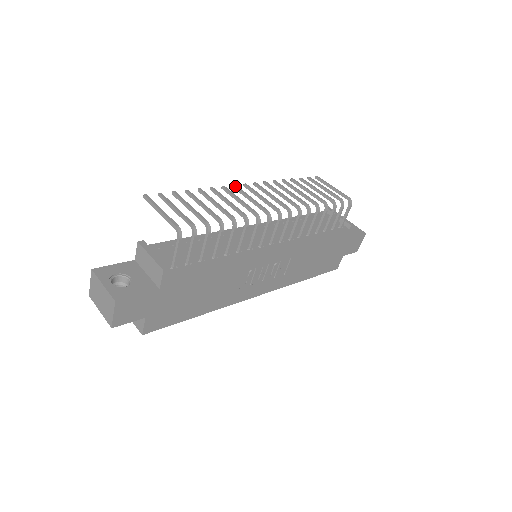
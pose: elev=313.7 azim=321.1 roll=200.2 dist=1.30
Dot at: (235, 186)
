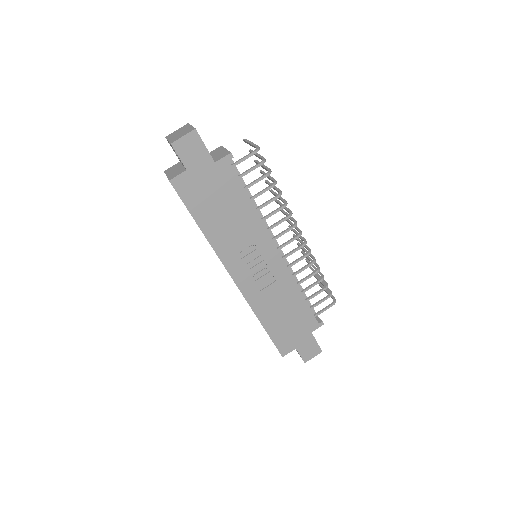
Dot at: occluded
